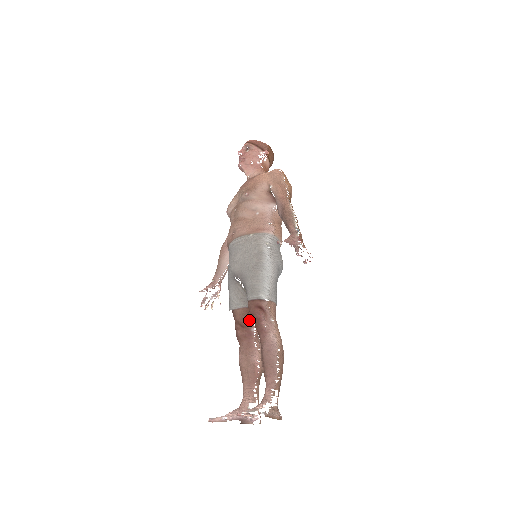
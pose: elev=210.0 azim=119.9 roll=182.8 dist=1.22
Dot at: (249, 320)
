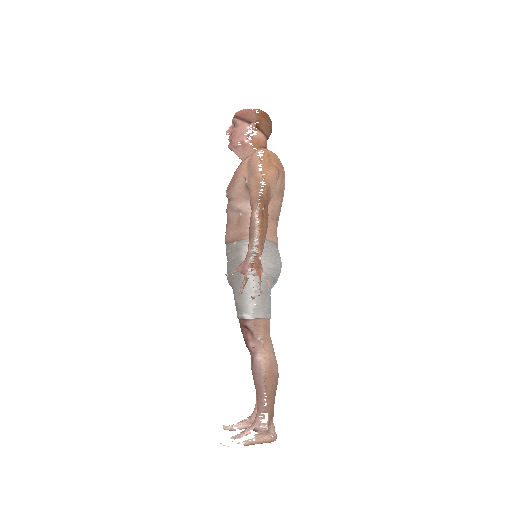
Dot at: occluded
